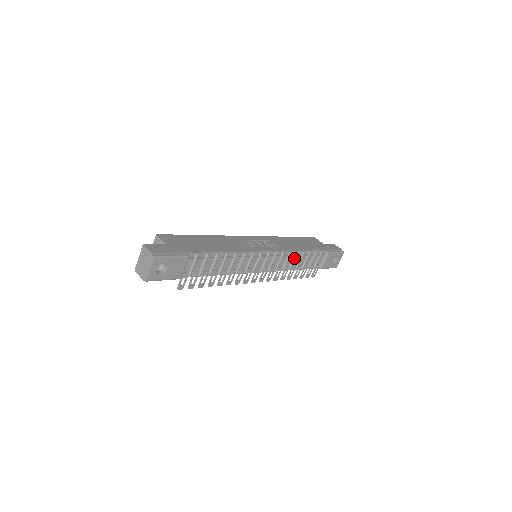
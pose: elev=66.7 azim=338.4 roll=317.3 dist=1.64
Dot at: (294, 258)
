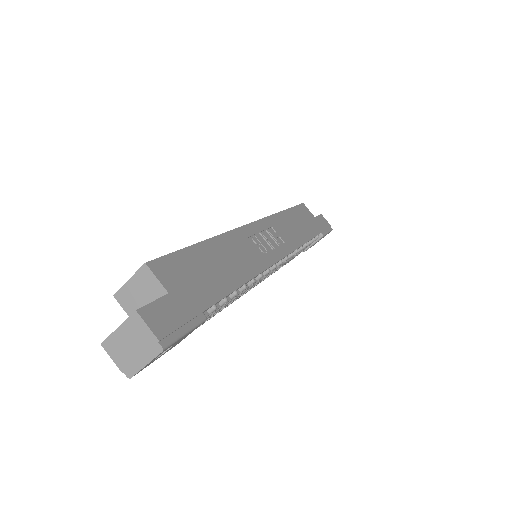
Dot at: occluded
